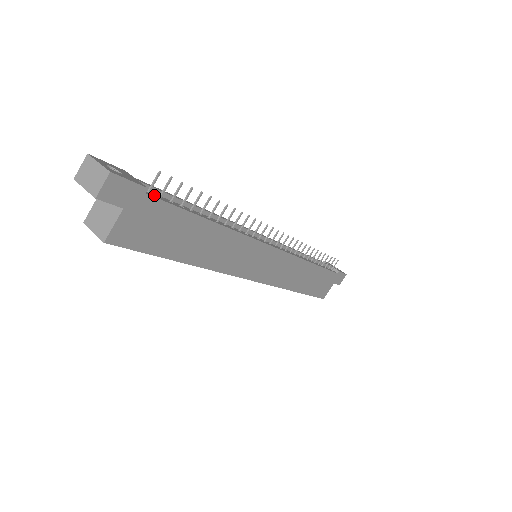
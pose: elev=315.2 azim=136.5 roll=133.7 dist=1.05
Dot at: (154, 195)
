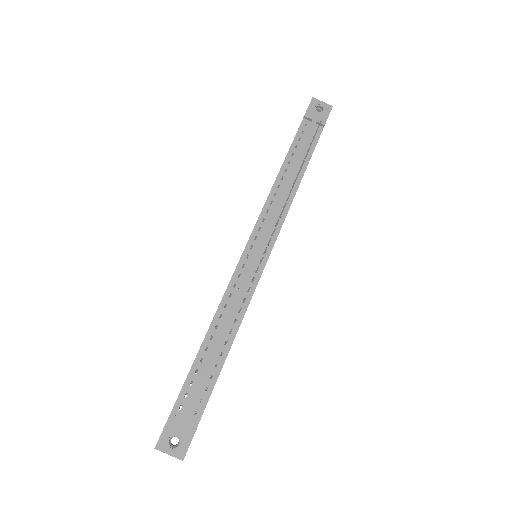
Dot at: (199, 410)
